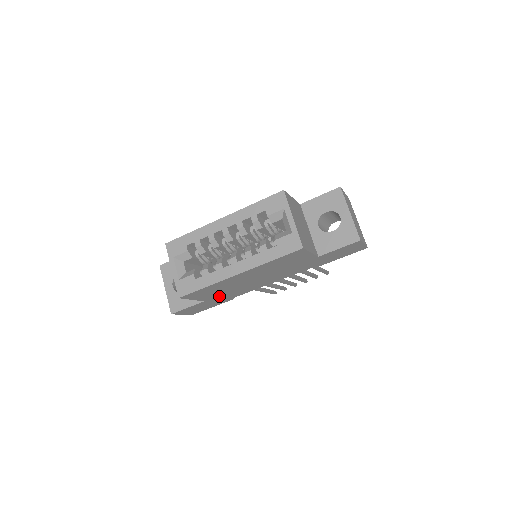
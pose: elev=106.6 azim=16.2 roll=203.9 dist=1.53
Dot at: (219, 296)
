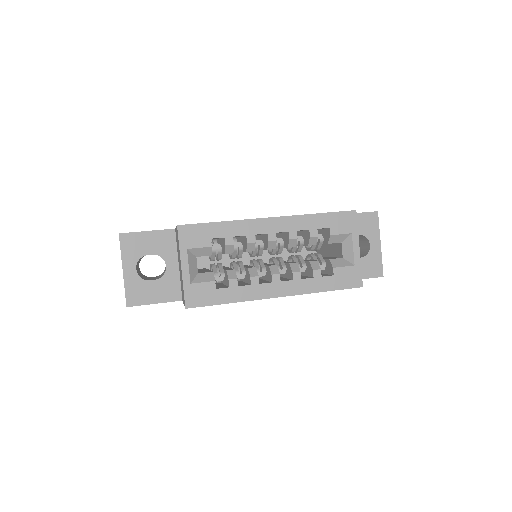
Dot at: occluded
